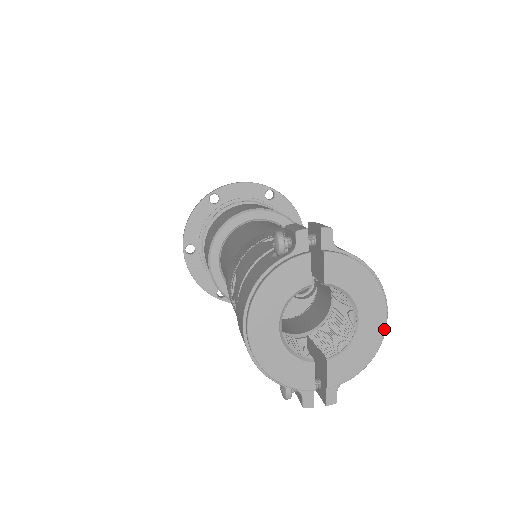
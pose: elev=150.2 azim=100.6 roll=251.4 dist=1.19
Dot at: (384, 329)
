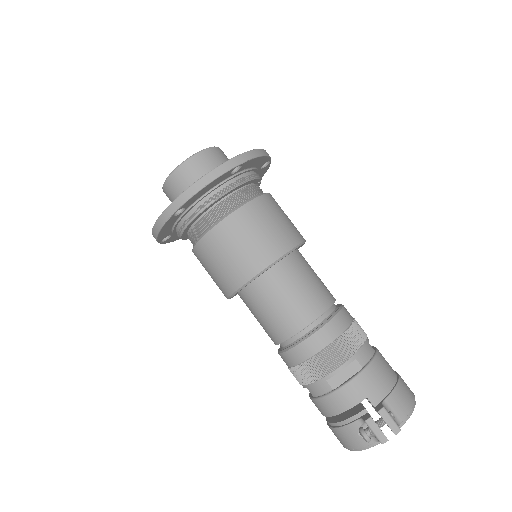
Dot at: occluded
